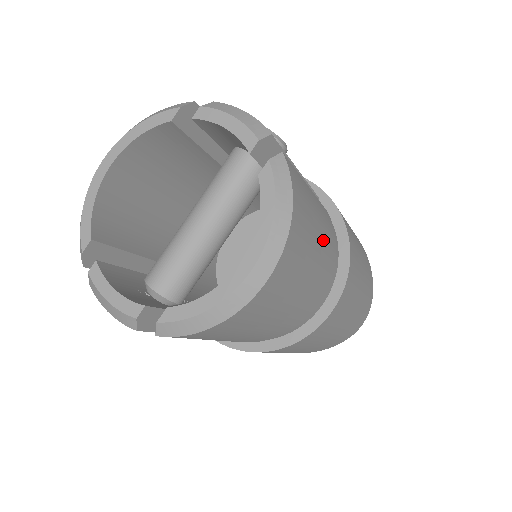
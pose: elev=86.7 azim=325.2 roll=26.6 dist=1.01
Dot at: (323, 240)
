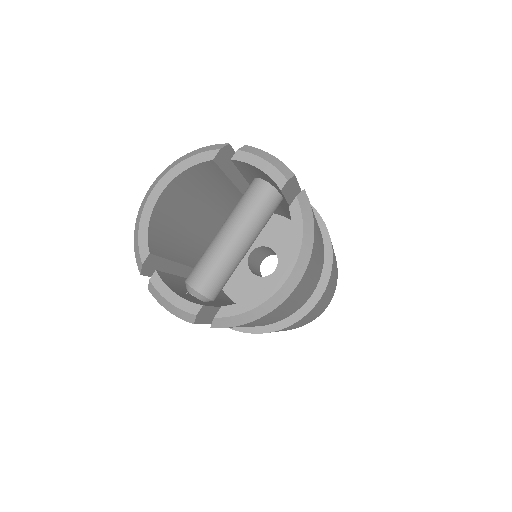
Dot at: (321, 248)
